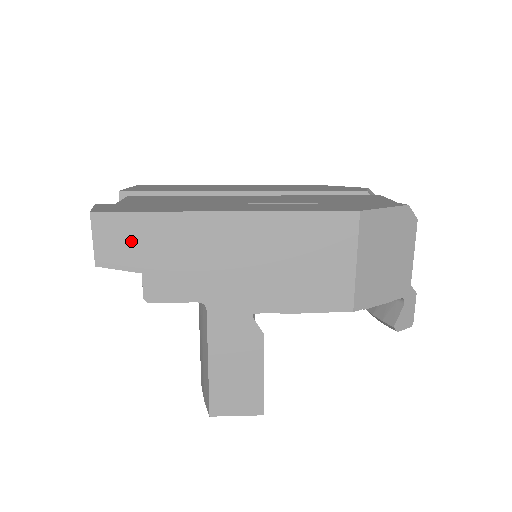
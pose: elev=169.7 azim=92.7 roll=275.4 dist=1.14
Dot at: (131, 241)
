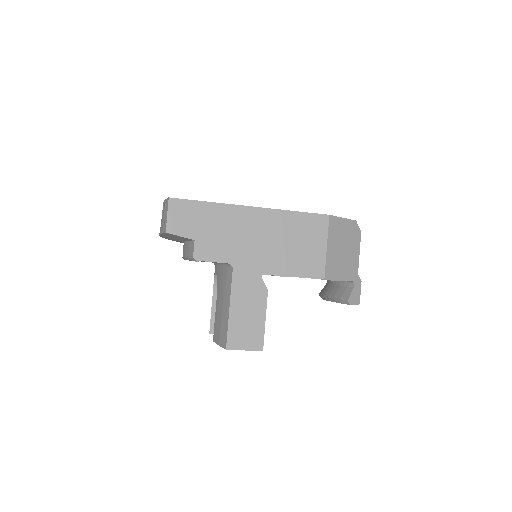
Dot at: (191, 218)
